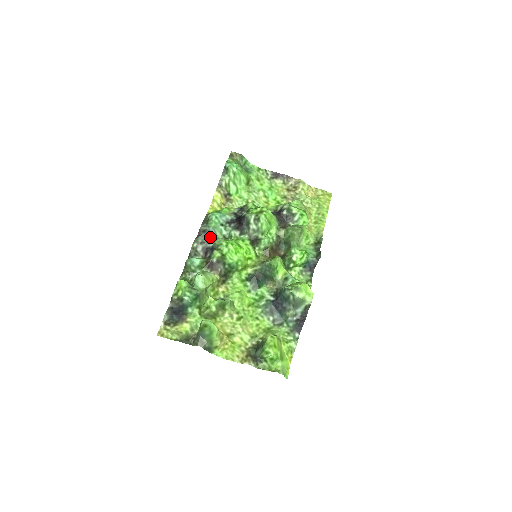
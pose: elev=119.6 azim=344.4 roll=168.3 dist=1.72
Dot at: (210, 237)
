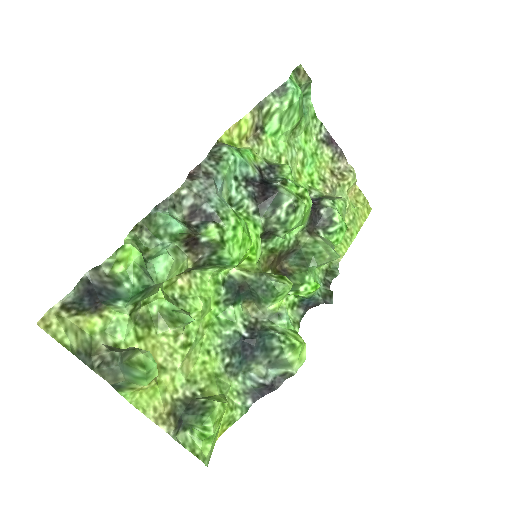
Dot at: (214, 194)
